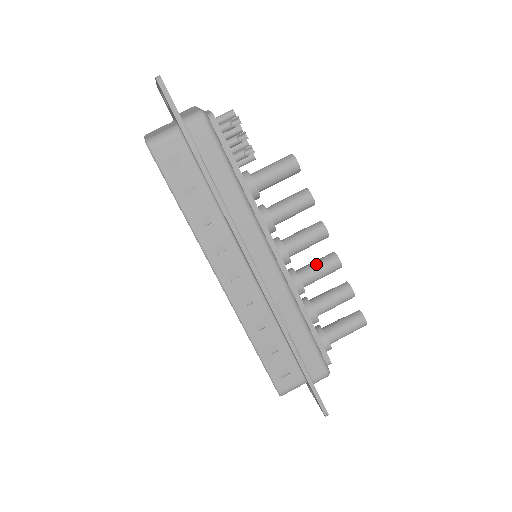
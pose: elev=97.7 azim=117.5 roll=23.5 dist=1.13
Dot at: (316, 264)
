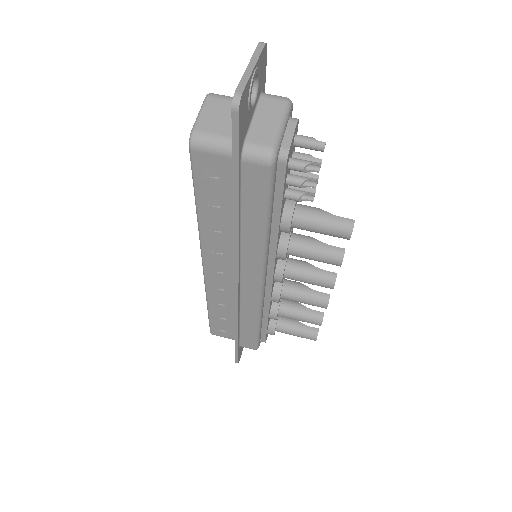
Dot at: (305, 294)
